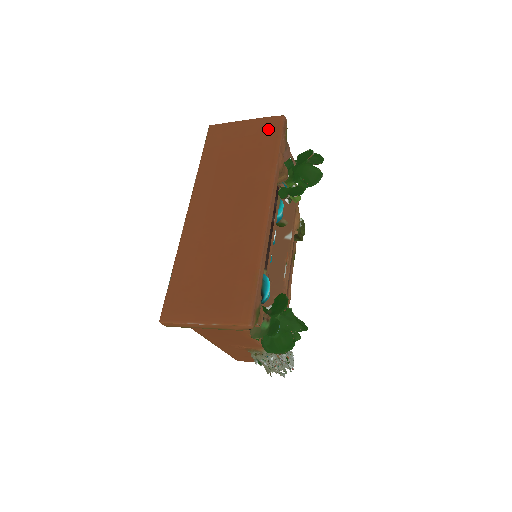
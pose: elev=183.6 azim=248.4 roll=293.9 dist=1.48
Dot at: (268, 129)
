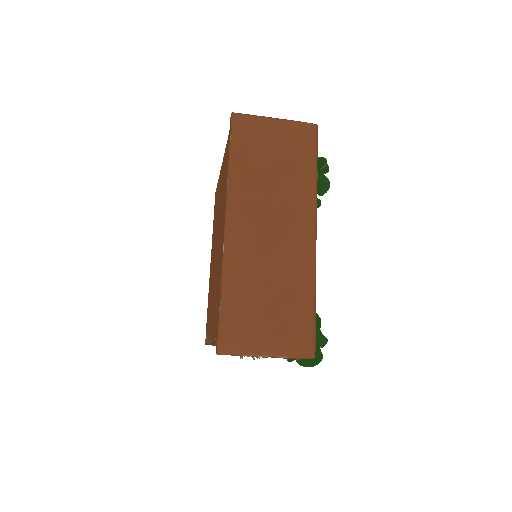
Dot at: (303, 138)
